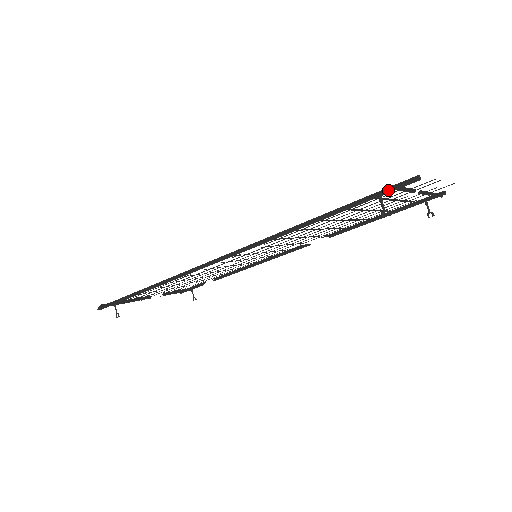
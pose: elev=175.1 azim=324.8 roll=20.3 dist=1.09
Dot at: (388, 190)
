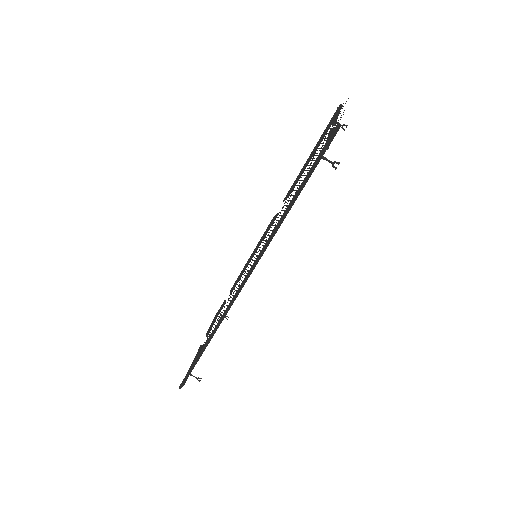
Dot at: occluded
